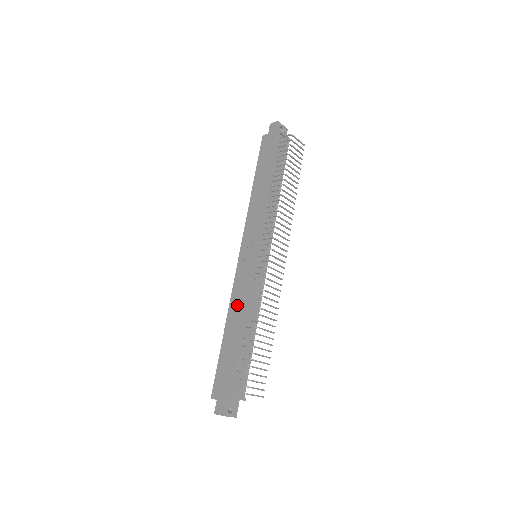
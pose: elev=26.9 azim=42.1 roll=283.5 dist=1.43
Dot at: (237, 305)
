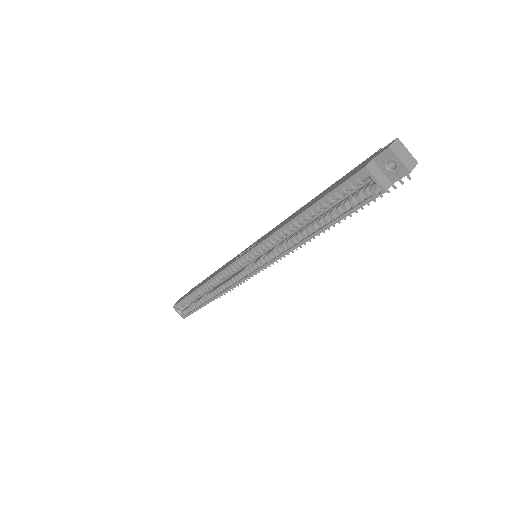
Dot at: (283, 223)
